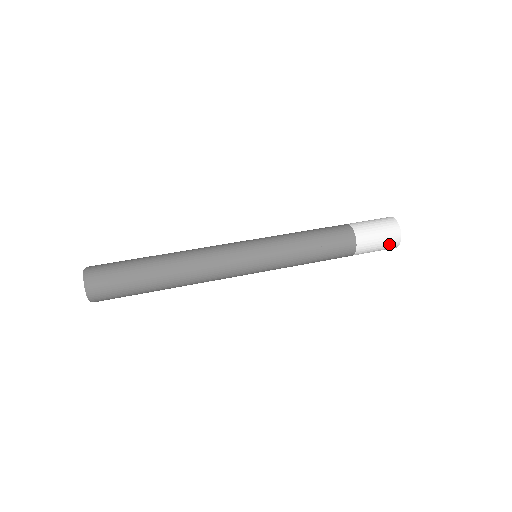
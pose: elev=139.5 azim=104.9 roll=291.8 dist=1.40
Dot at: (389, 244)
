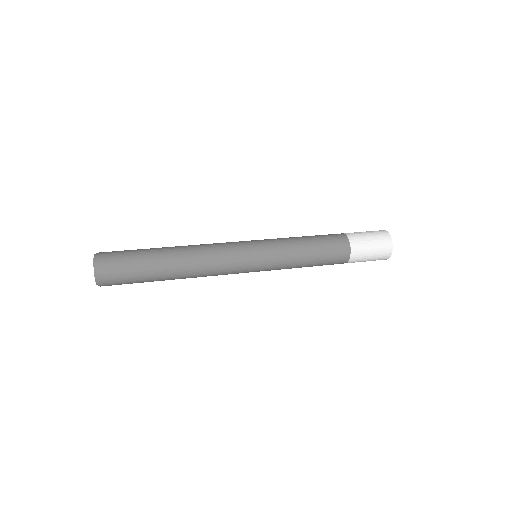
Dot at: (380, 256)
